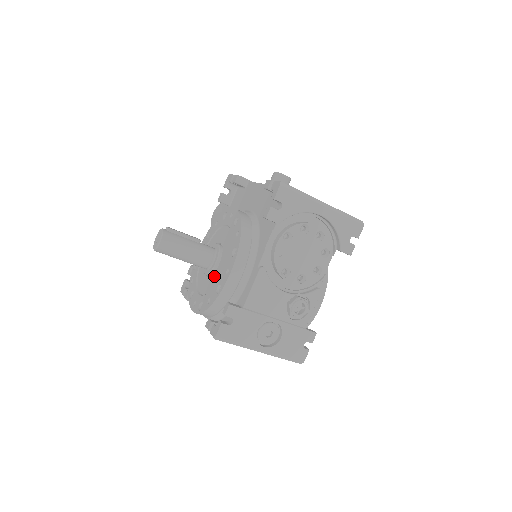
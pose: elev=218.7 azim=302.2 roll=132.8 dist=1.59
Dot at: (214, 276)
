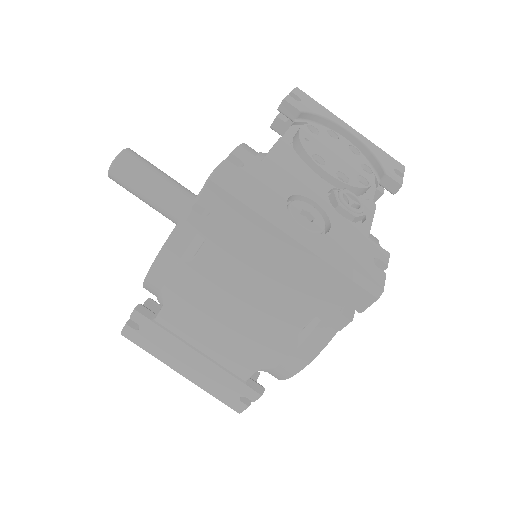
Dot at: occluded
